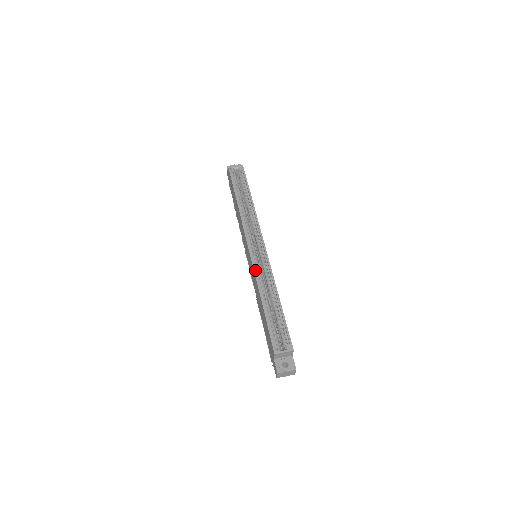
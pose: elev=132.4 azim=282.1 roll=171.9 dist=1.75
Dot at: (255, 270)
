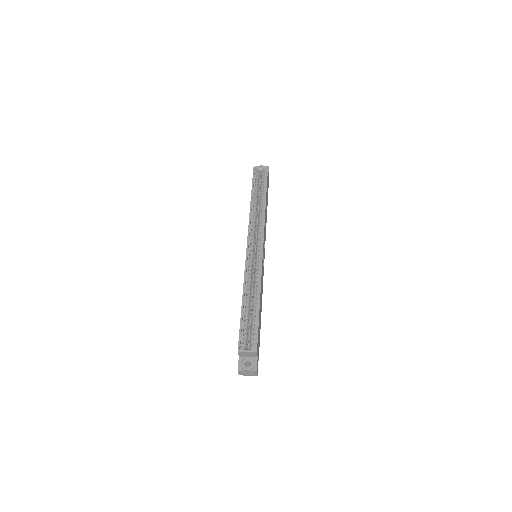
Dot at: (246, 269)
